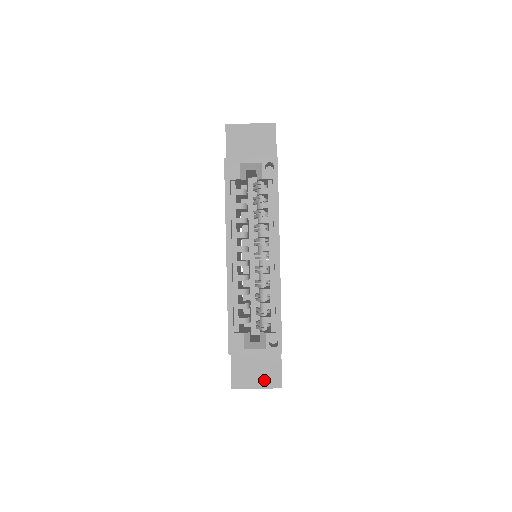
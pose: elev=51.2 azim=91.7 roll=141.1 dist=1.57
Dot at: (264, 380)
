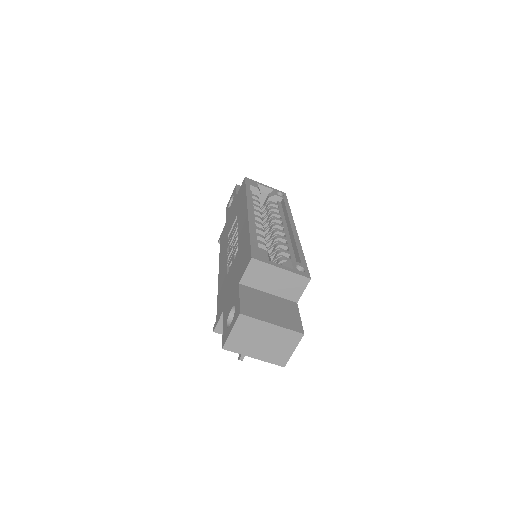
Dot at: (281, 320)
